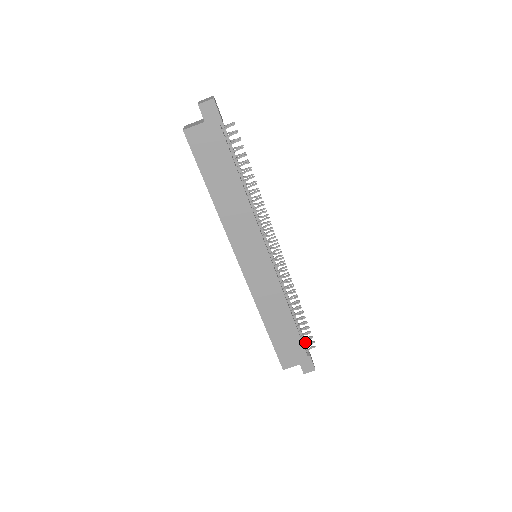
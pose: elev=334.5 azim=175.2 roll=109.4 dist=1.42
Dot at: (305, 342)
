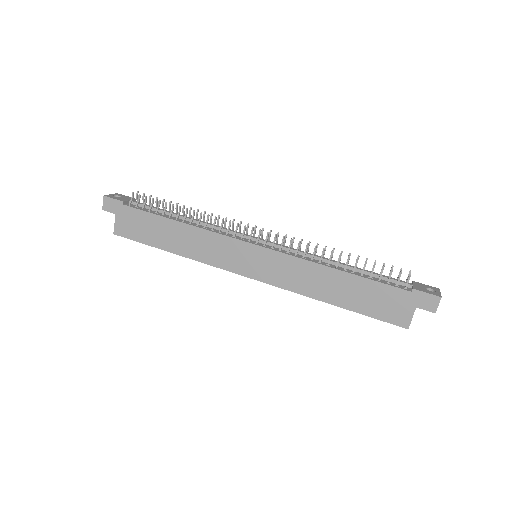
Dot at: (396, 281)
